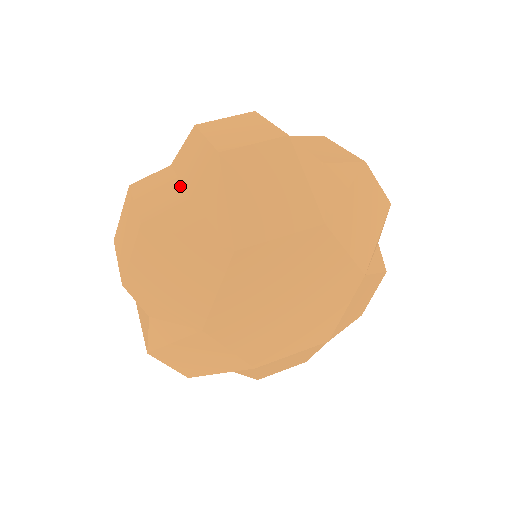
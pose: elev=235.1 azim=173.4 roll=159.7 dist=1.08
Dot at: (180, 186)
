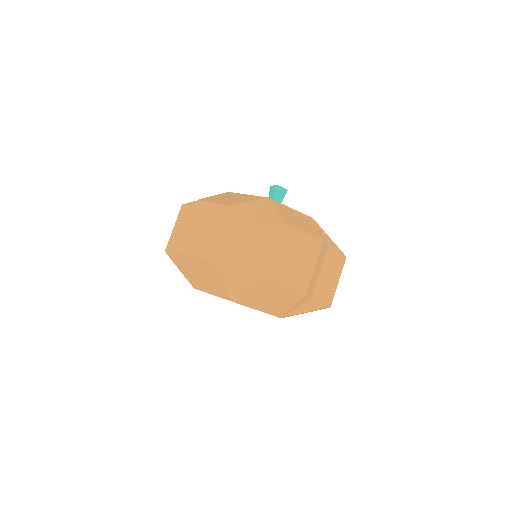
Dot at: (244, 252)
